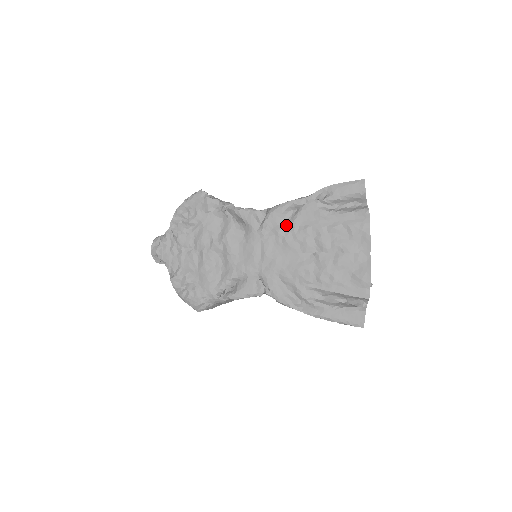
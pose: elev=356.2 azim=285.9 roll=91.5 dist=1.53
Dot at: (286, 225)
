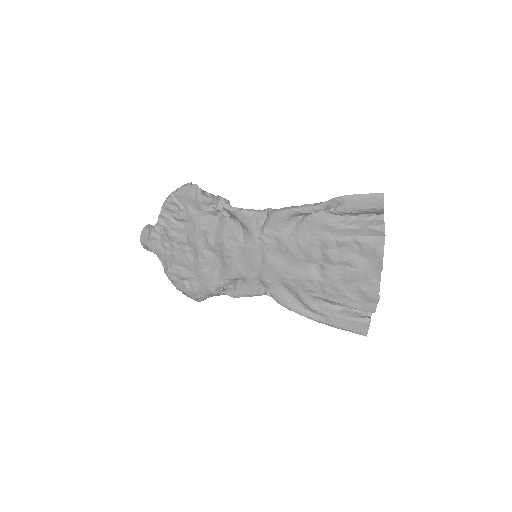
Dot at: (290, 233)
